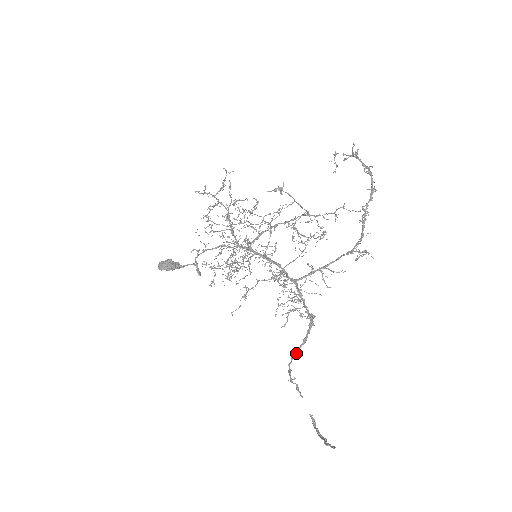
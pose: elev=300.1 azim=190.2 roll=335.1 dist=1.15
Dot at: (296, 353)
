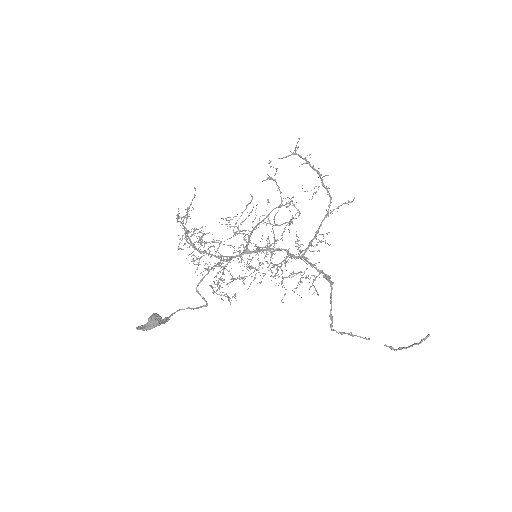
Dot at: (332, 319)
